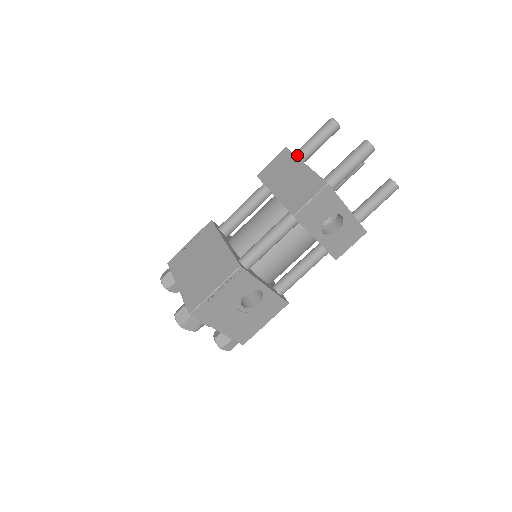
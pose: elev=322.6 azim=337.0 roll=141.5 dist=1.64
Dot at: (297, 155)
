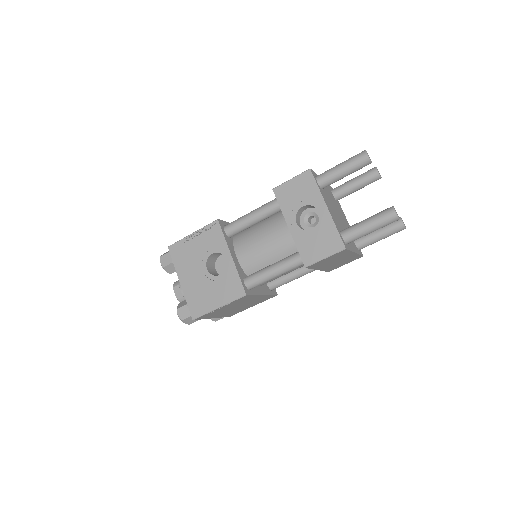
Dot at: (333, 189)
